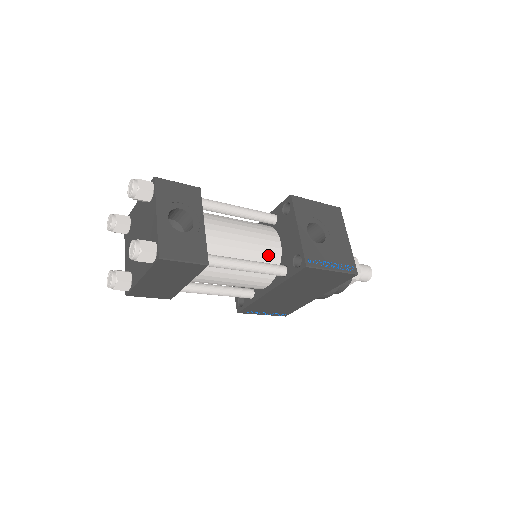
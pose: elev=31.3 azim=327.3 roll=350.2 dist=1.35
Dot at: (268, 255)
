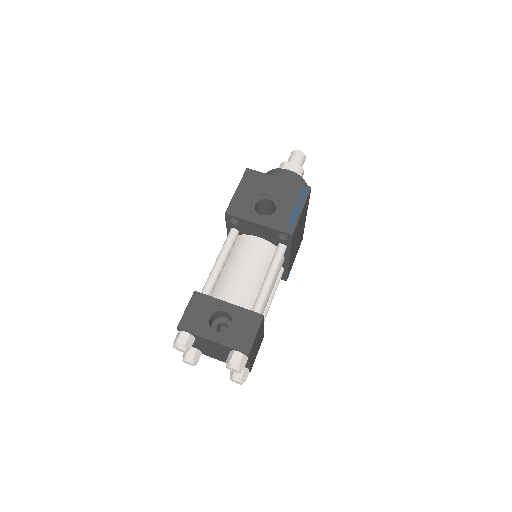
Dot at: (265, 254)
